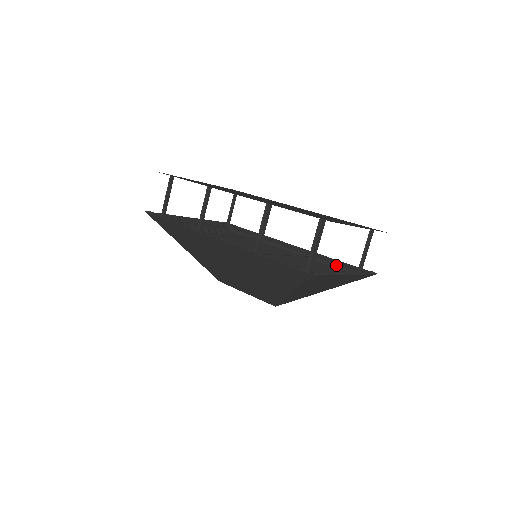
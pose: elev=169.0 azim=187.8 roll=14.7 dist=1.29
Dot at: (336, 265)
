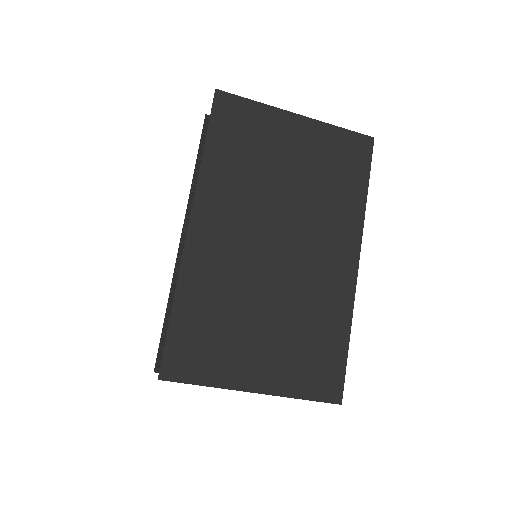
Dot at: occluded
